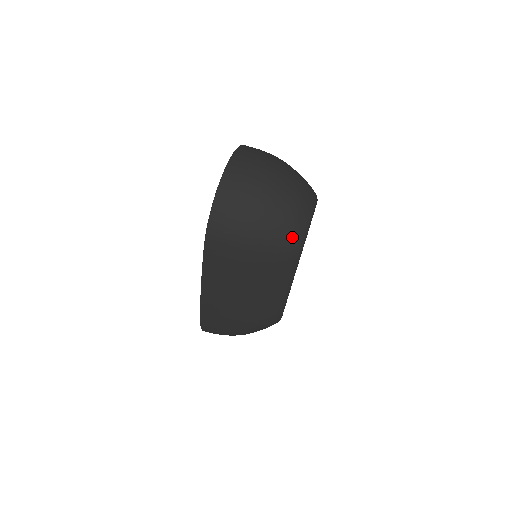
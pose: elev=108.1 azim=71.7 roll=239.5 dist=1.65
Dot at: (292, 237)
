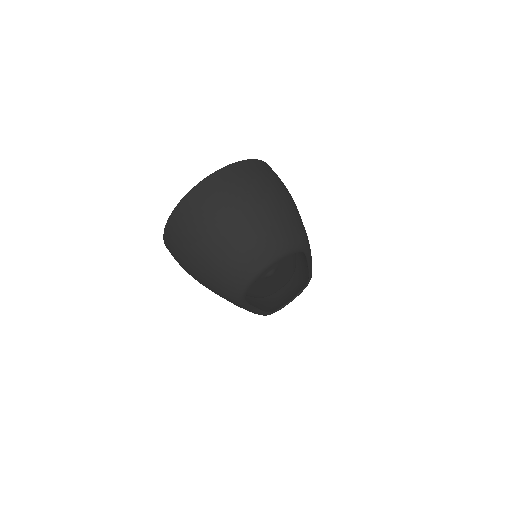
Dot at: (225, 290)
